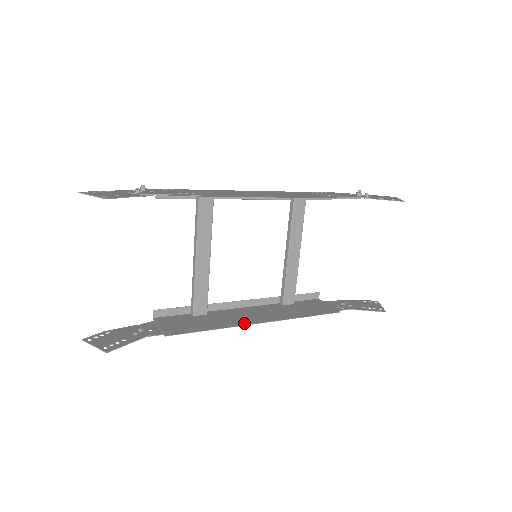
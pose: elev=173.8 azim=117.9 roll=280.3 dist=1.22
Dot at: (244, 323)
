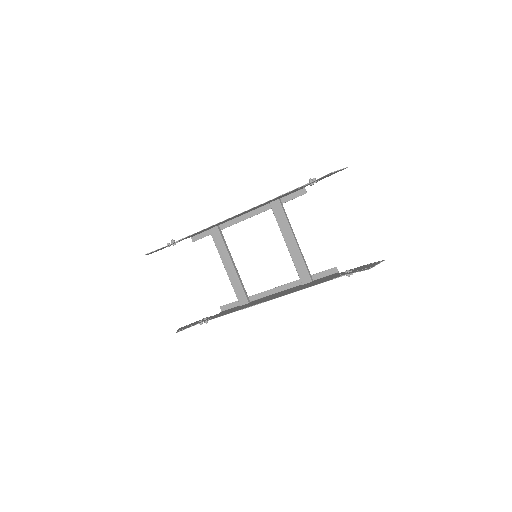
Dot at: (256, 304)
